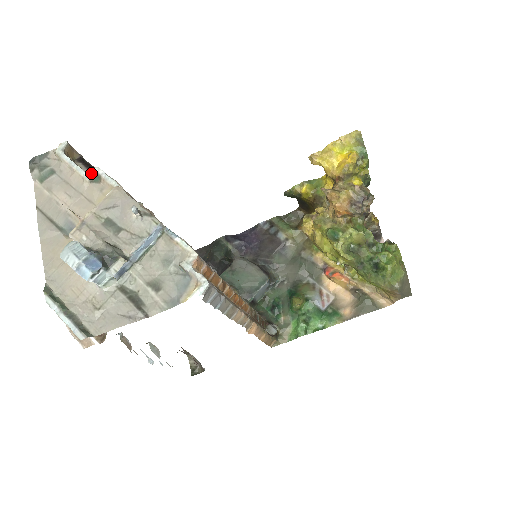
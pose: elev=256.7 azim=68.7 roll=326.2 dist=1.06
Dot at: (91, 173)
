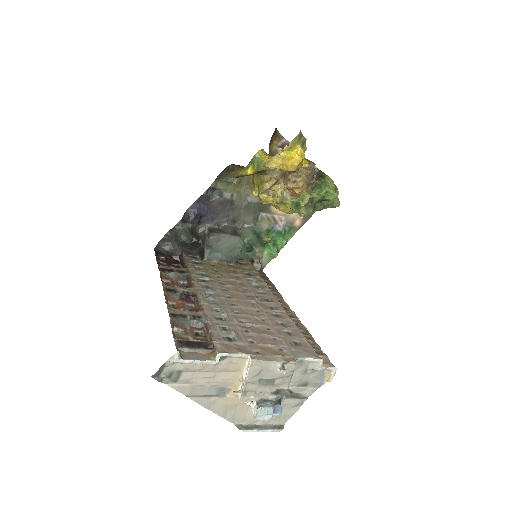
Dot at: (218, 359)
